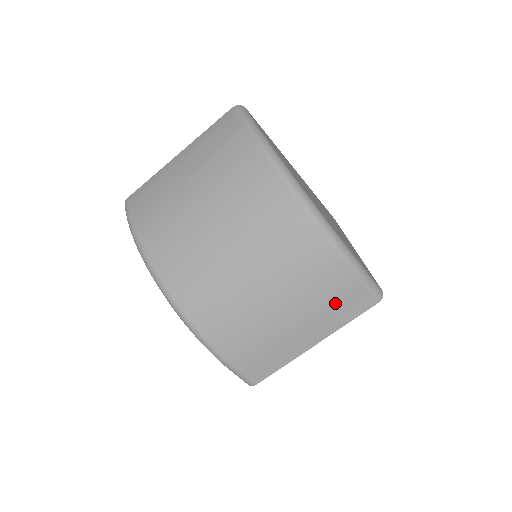
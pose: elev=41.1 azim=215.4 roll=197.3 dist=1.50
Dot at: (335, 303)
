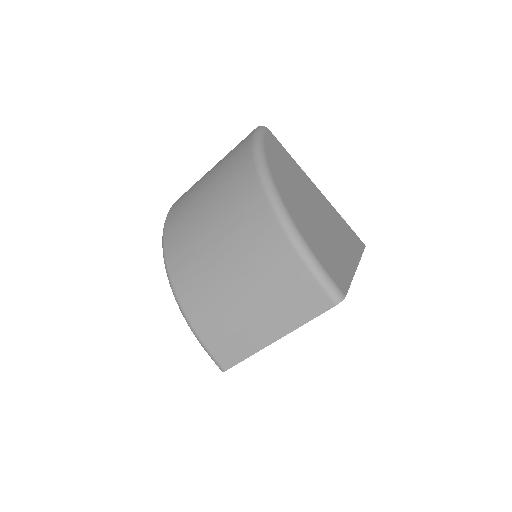
Dot at: (291, 297)
